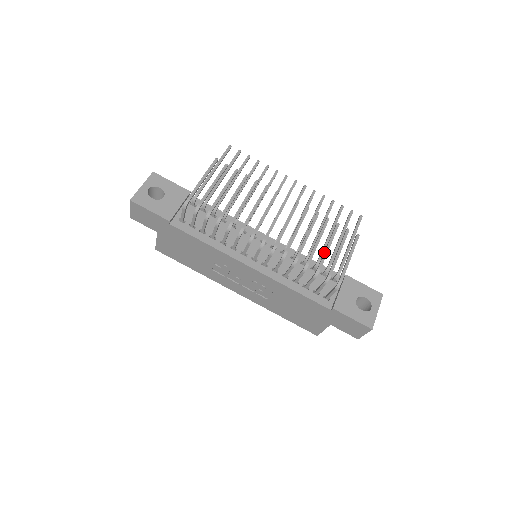
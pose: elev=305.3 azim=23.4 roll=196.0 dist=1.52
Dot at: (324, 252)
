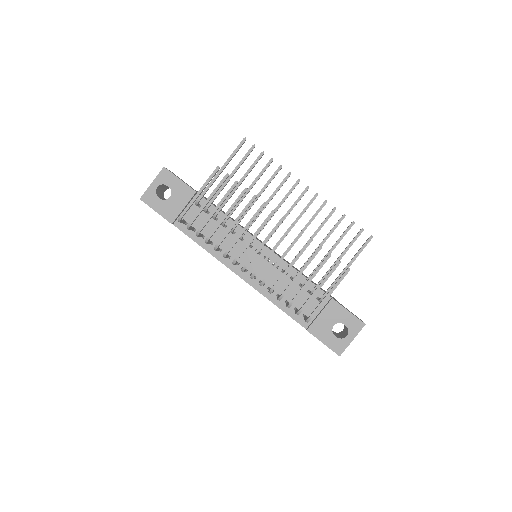
Dot at: (303, 285)
